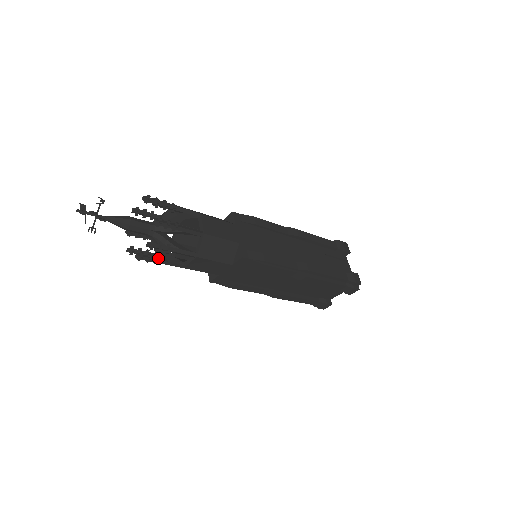
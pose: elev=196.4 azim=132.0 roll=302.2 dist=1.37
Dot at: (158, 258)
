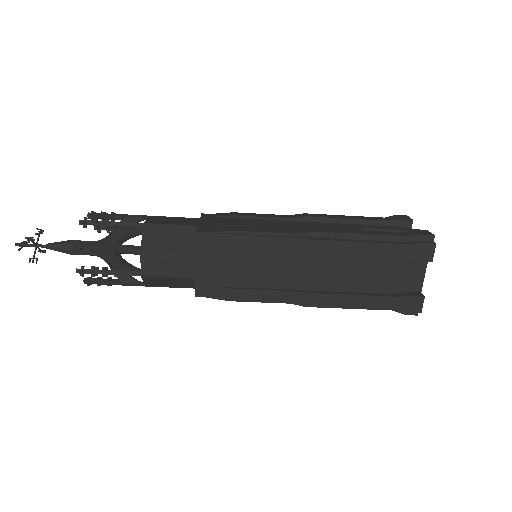
Dot at: (103, 268)
